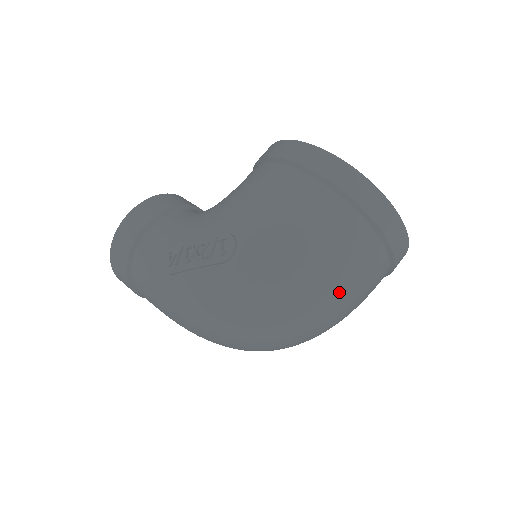
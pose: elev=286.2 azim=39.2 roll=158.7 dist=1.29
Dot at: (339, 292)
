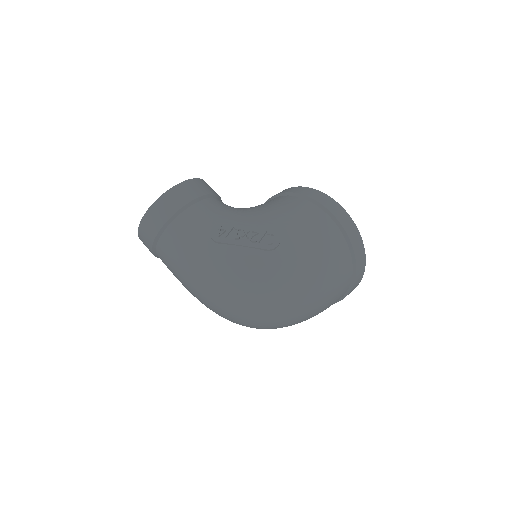
Dot at: (322, 300)
